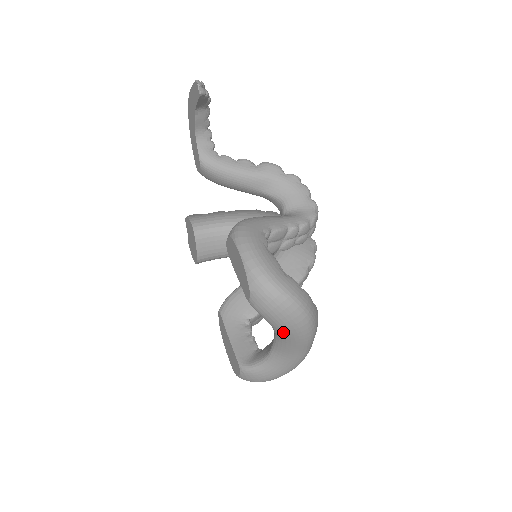
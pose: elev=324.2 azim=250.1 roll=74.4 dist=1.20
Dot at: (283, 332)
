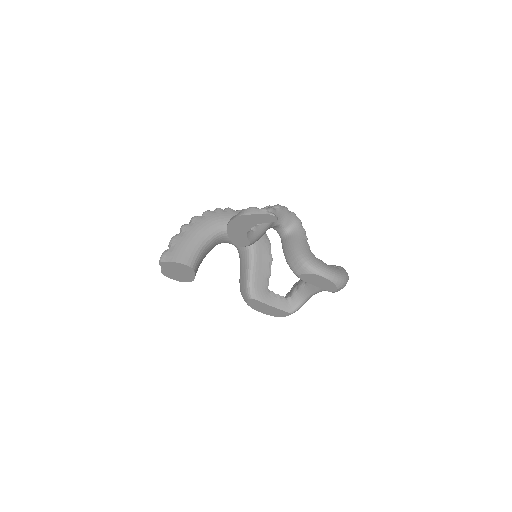
Dot at: occluded
